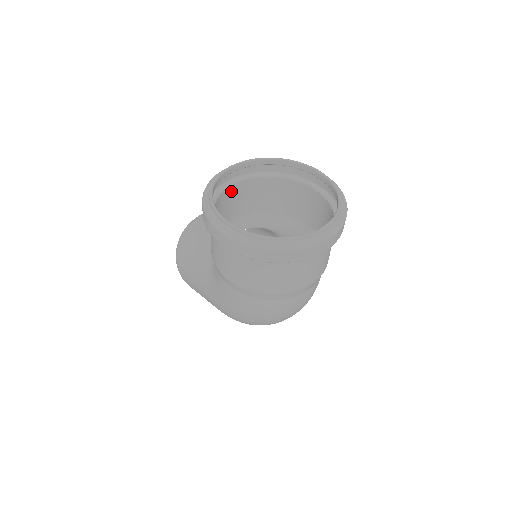
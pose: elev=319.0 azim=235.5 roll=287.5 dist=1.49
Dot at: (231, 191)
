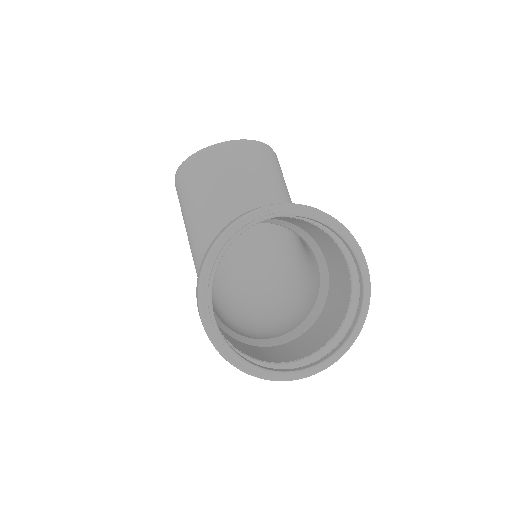
Dot at: occluded
